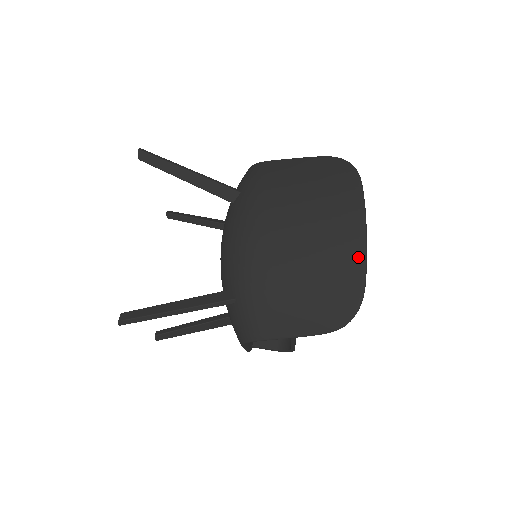
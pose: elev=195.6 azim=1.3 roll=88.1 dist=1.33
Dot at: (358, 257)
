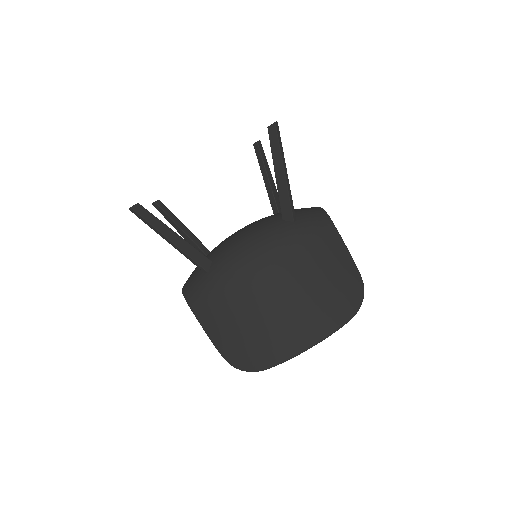
Dot at: (287, 353)
